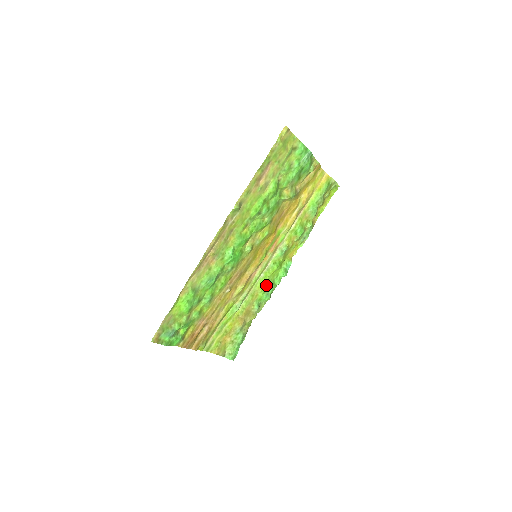
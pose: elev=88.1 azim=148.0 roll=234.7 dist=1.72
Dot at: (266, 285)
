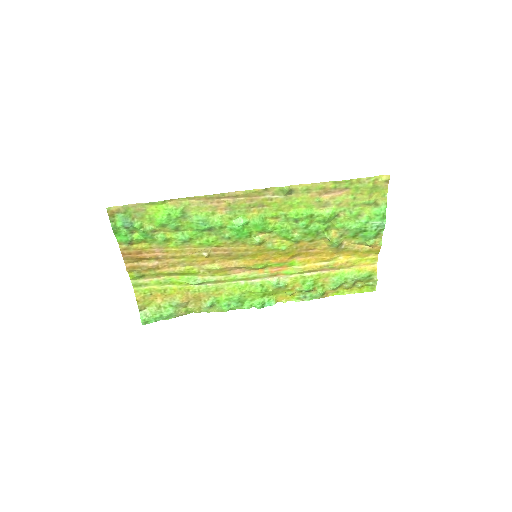
Dot at: (236, 295)
